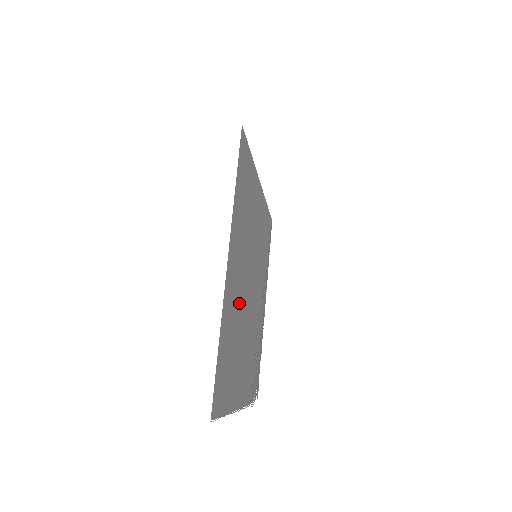
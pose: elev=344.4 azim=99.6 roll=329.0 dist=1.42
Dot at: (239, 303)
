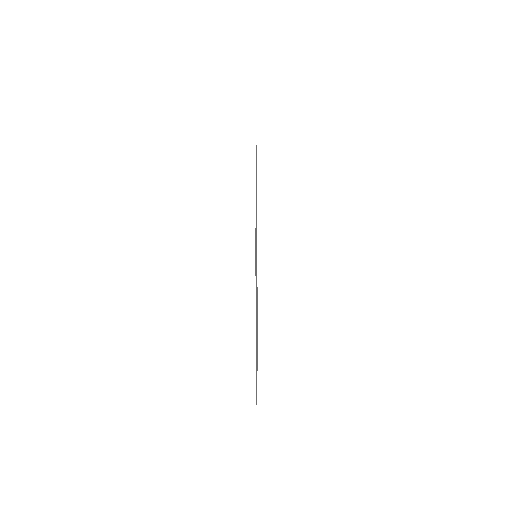
Dot at: occluded
